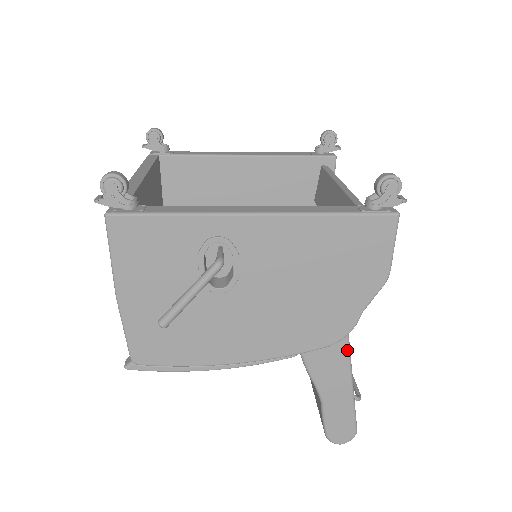
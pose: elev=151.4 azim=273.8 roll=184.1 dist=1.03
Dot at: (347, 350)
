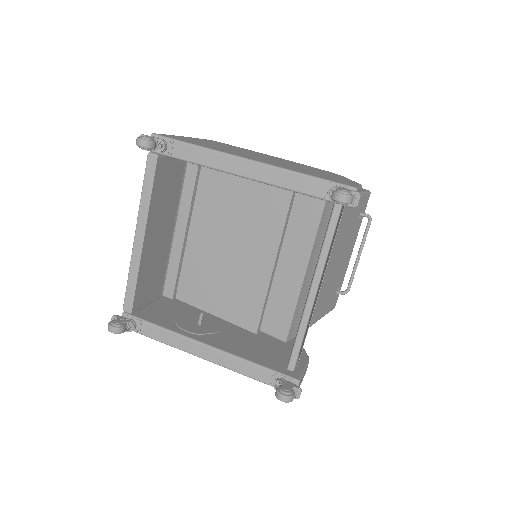
Dot at: occluded
